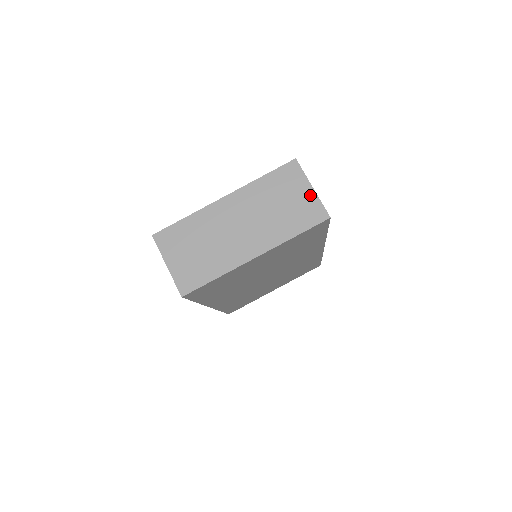
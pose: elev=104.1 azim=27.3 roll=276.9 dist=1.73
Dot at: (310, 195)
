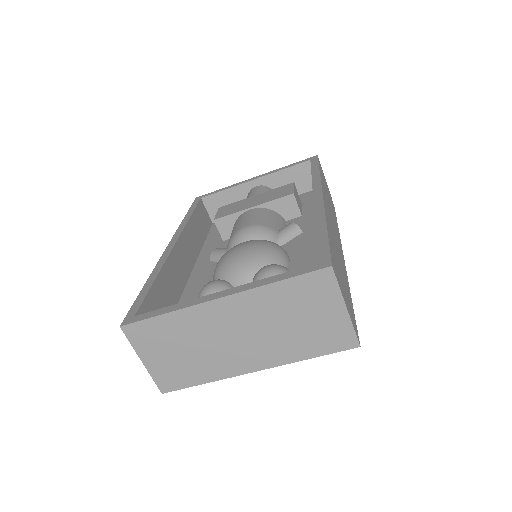
Dot at: (340, 317)
